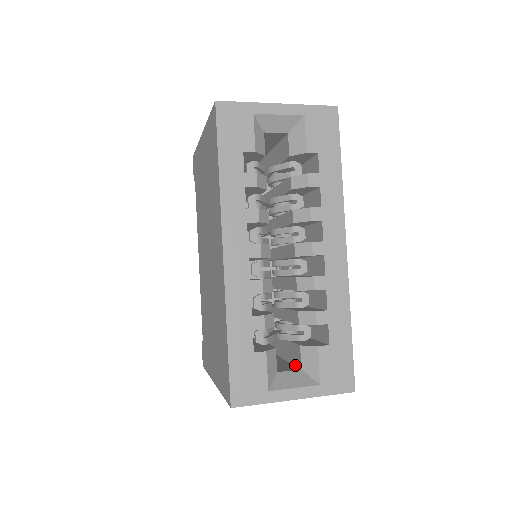
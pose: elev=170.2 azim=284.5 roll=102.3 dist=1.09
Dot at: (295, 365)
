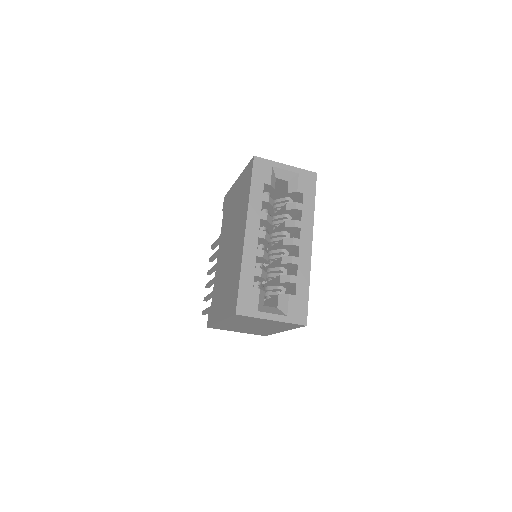
Dot at: occluded
